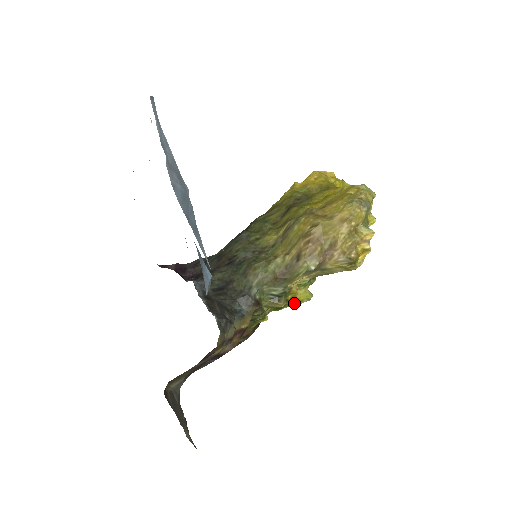
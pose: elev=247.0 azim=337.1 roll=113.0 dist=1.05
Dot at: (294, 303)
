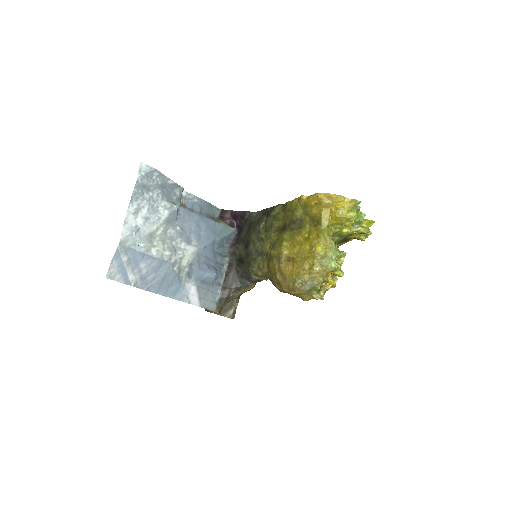
Dot at: occluded
